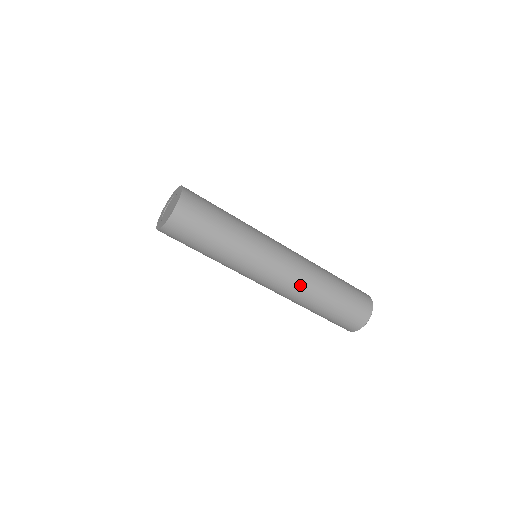
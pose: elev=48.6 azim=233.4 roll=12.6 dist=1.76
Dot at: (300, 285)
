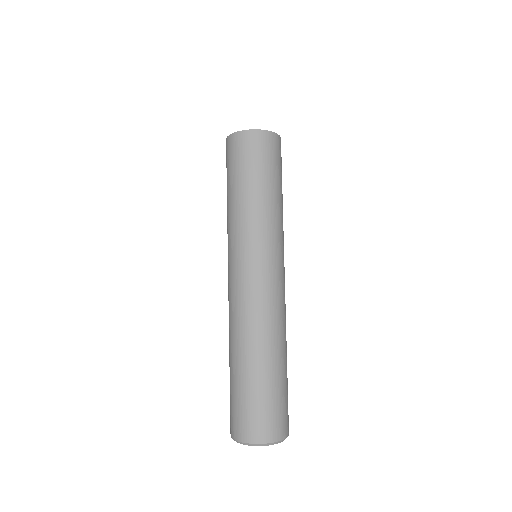
Dot at: (277, 314)
